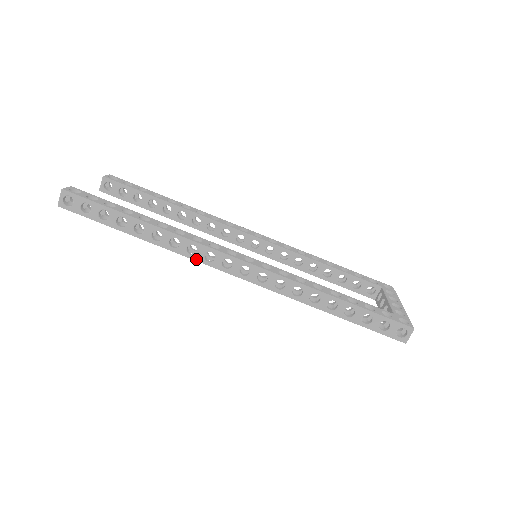
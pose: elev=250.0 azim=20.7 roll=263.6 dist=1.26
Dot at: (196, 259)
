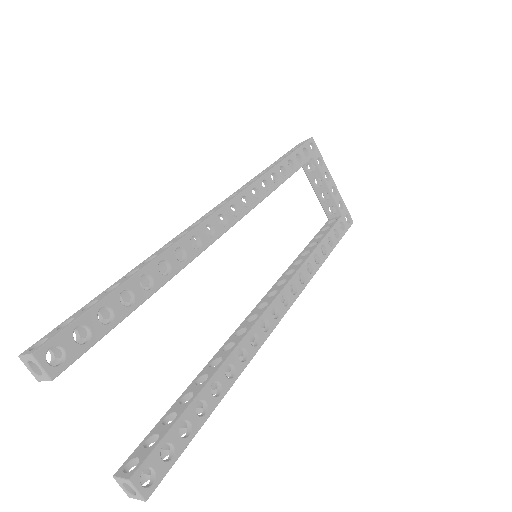
Dot at: occluded
